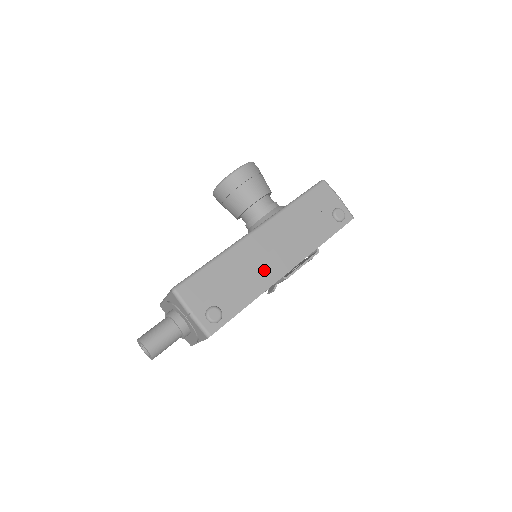
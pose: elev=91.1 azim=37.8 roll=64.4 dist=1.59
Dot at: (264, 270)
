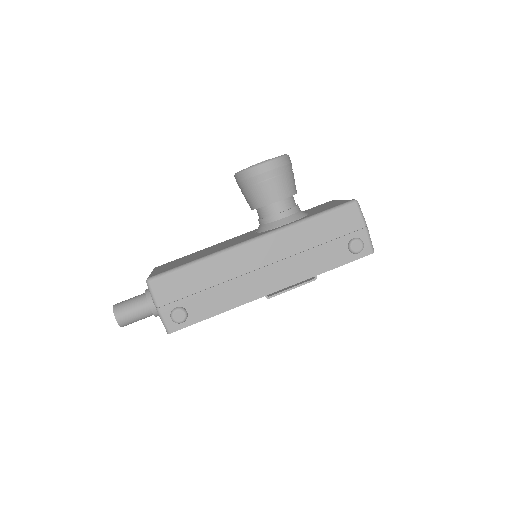
Dot at: (246, 285)
